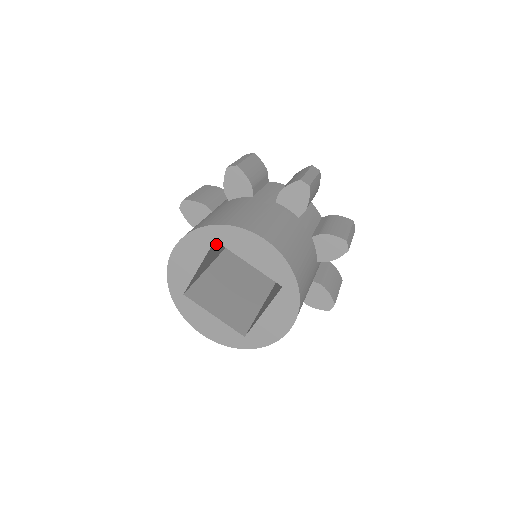
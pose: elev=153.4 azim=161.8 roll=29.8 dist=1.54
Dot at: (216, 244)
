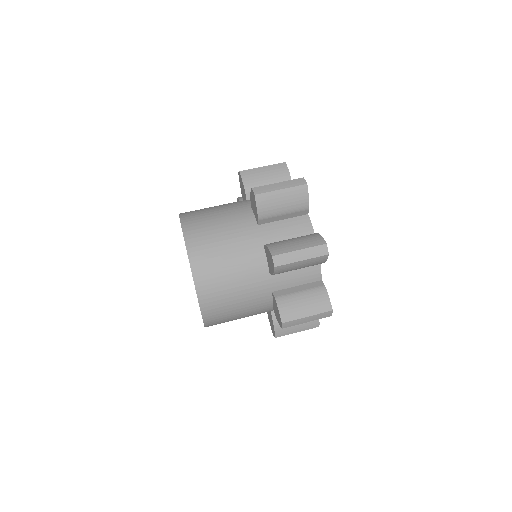
Dot at: occluded
